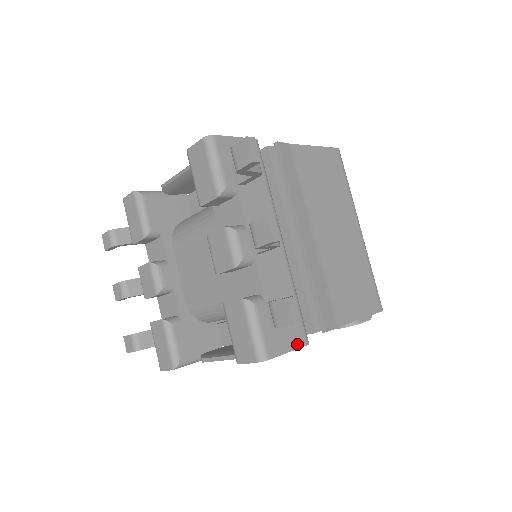
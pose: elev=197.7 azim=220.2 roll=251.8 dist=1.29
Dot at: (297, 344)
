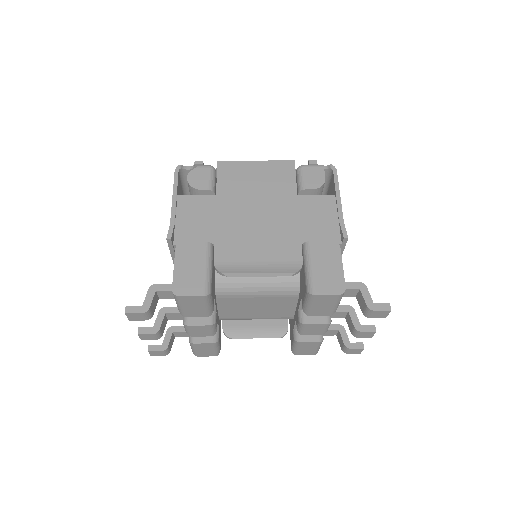
Dot at: occluded
